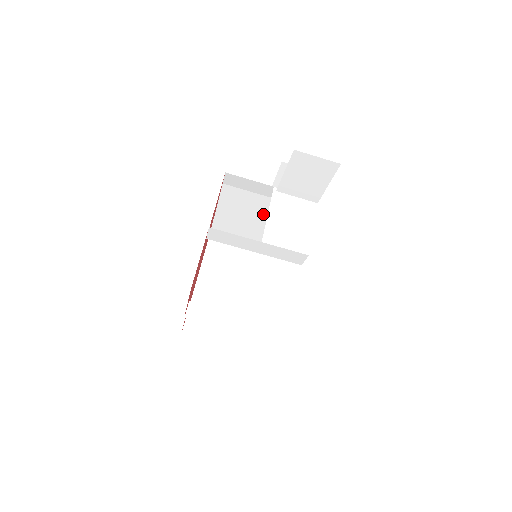
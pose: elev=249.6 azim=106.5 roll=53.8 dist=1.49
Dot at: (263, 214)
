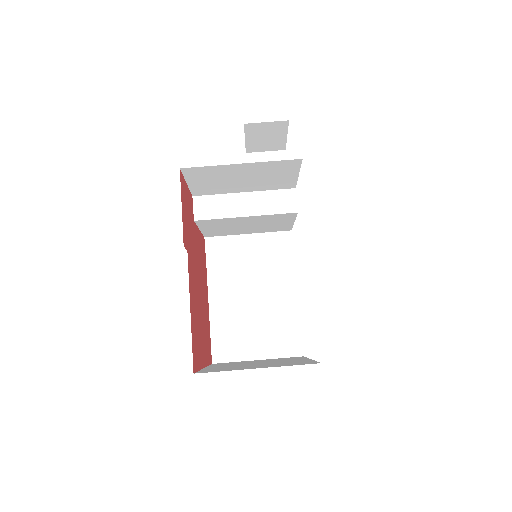
Dot at: (257, 285)
